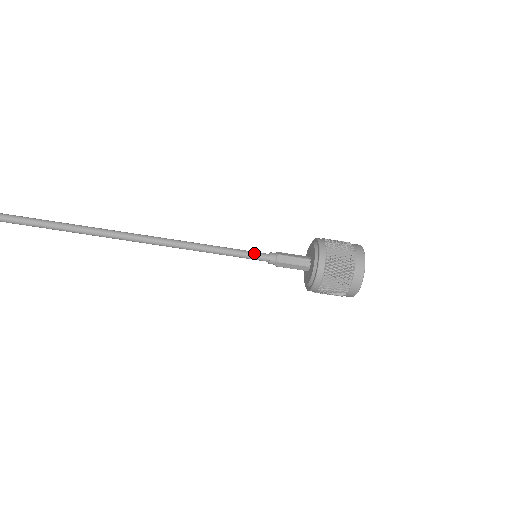
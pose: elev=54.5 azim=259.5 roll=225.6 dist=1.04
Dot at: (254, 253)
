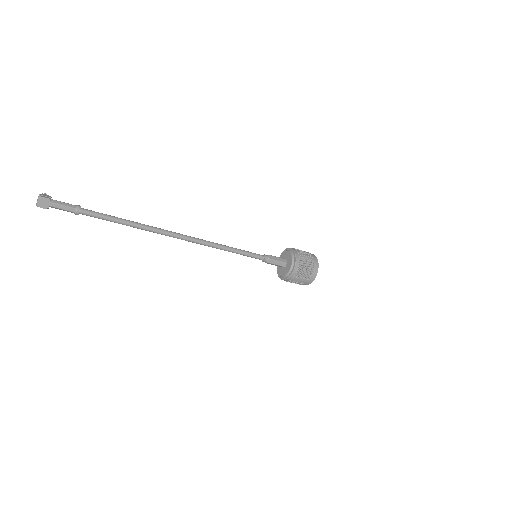
Dot at: (256, 256)
